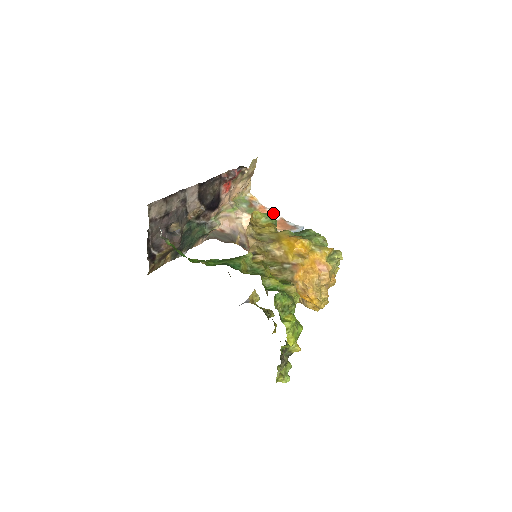
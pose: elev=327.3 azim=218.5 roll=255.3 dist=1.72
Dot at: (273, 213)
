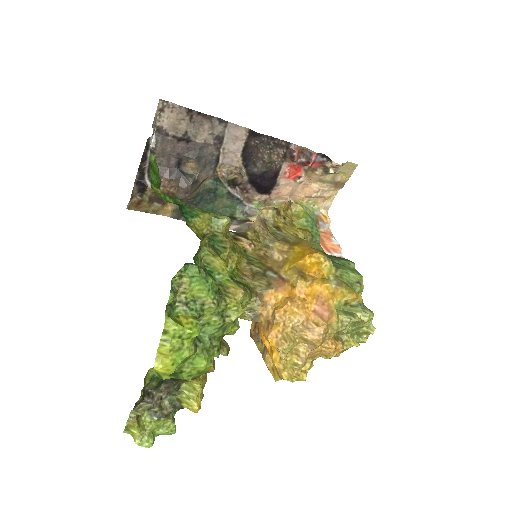
Dot at: (336, 246)
